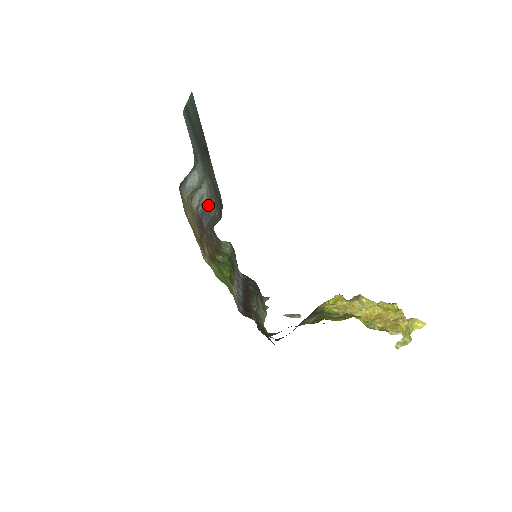
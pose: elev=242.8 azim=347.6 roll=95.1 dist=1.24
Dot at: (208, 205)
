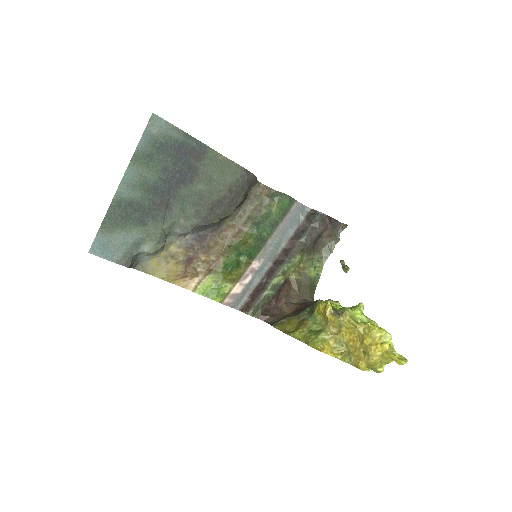
Dot at: (198, 227)
